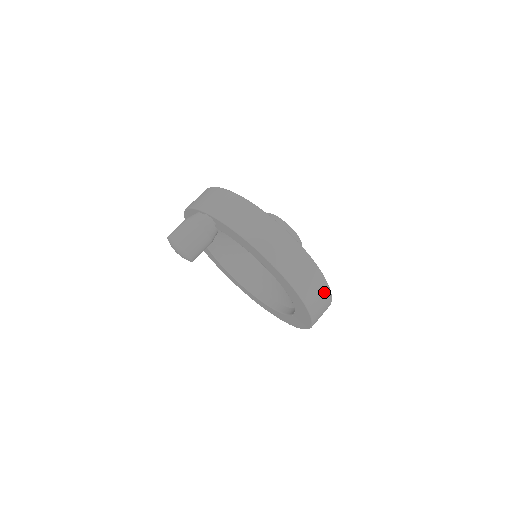
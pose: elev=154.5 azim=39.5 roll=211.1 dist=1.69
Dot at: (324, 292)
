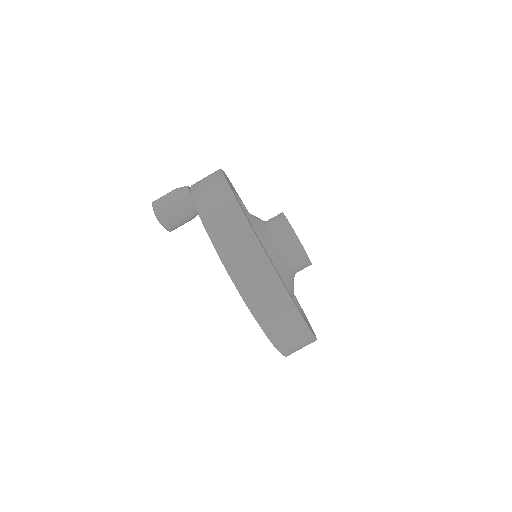
Dot at: (264, 272)
